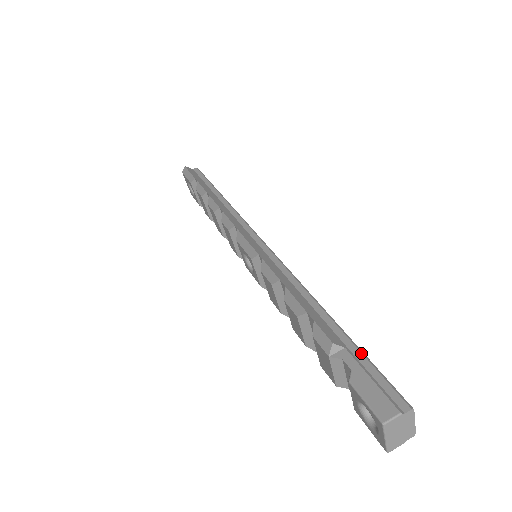
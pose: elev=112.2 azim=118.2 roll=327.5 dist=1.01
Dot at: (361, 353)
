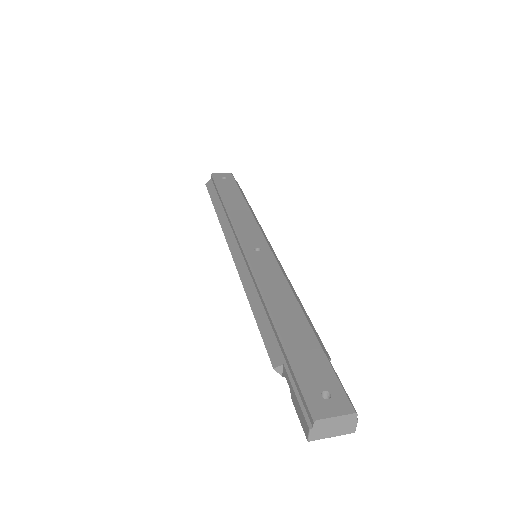
Dot at: (290, 366)
